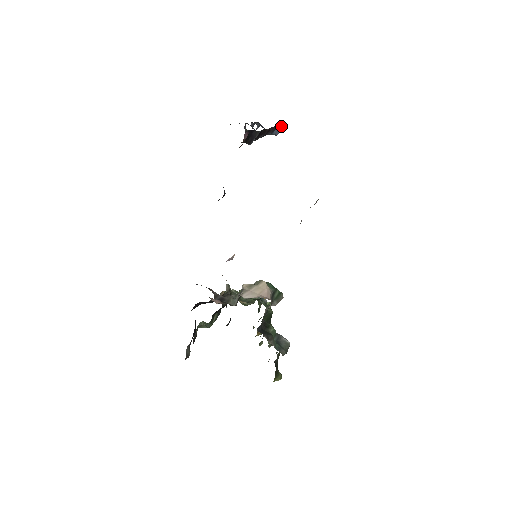
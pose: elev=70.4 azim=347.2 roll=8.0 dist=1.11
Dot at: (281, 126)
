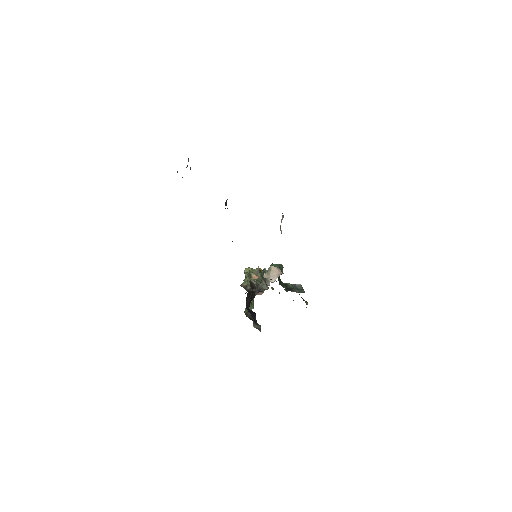
Dot at: (188, 161)
